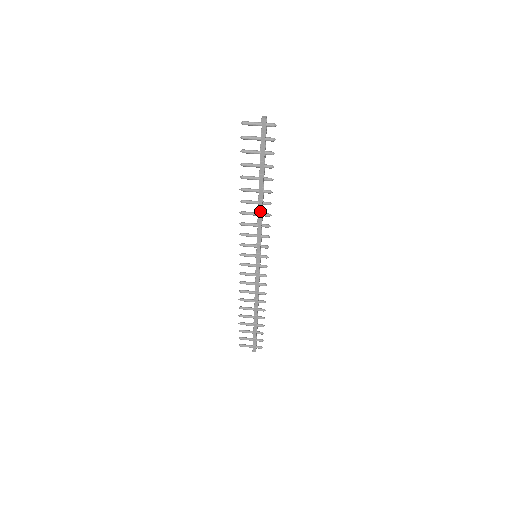
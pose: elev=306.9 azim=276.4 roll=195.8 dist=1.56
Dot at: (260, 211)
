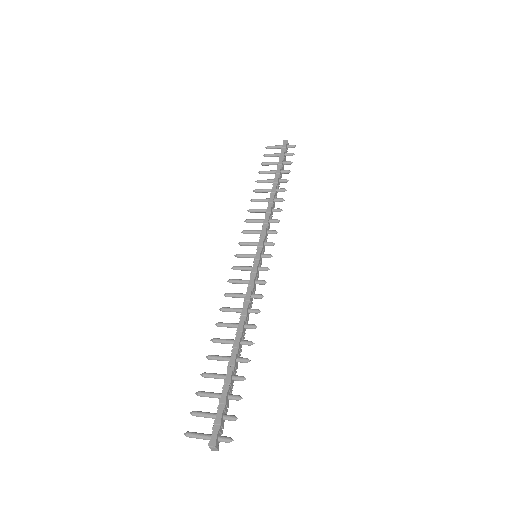
Dot at: (270, 203)
